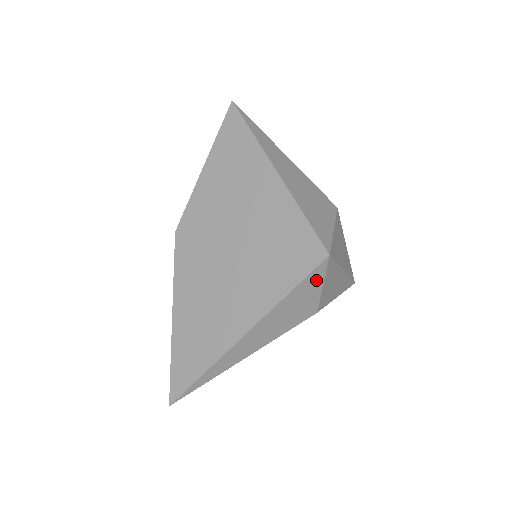
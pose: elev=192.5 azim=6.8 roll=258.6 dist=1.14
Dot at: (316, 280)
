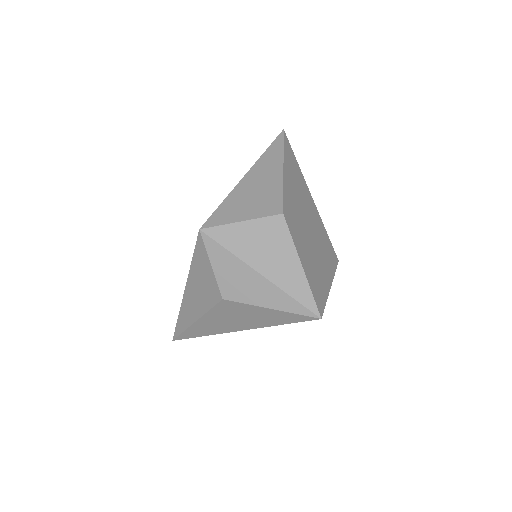
Dot at: (204, 255)
